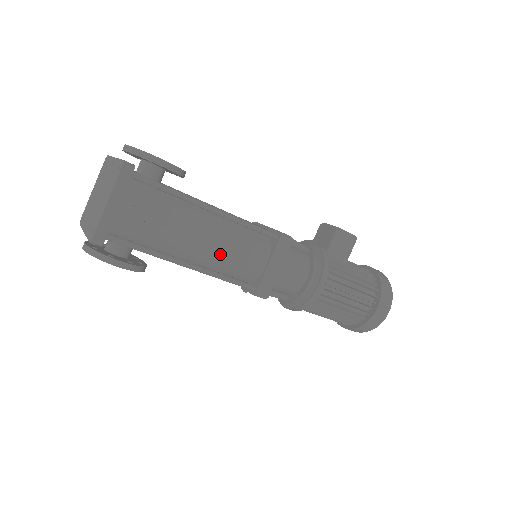
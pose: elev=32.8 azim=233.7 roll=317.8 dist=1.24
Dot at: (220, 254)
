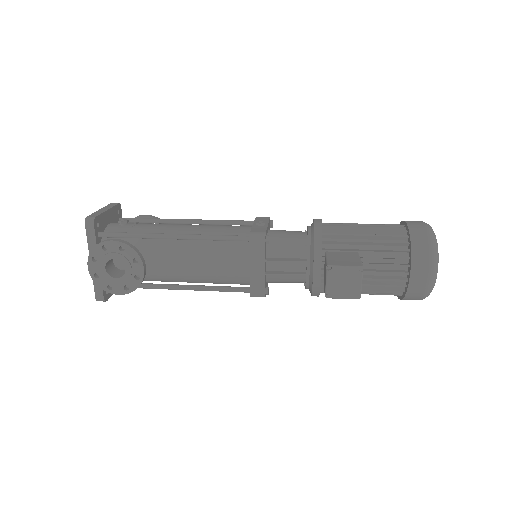
Dot at: occluded
